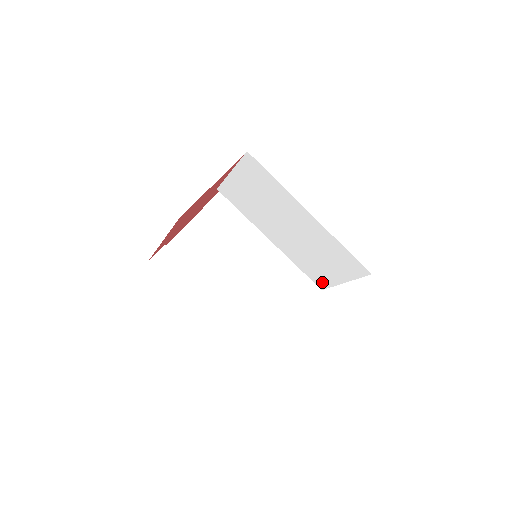
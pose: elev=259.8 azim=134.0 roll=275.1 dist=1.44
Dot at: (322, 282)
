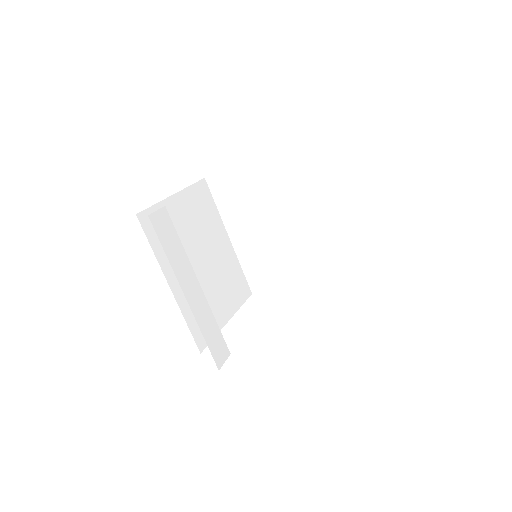
Dot at: (306, 304)
